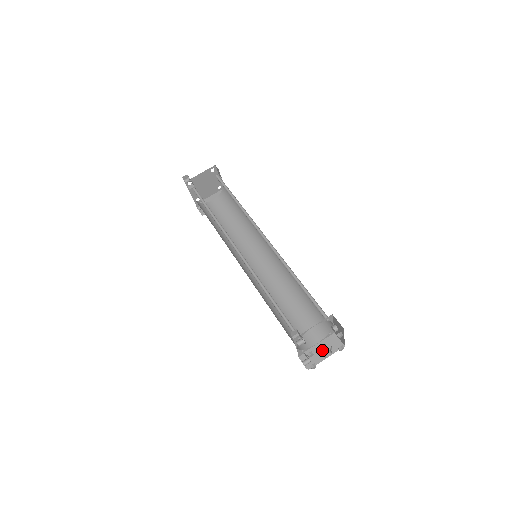
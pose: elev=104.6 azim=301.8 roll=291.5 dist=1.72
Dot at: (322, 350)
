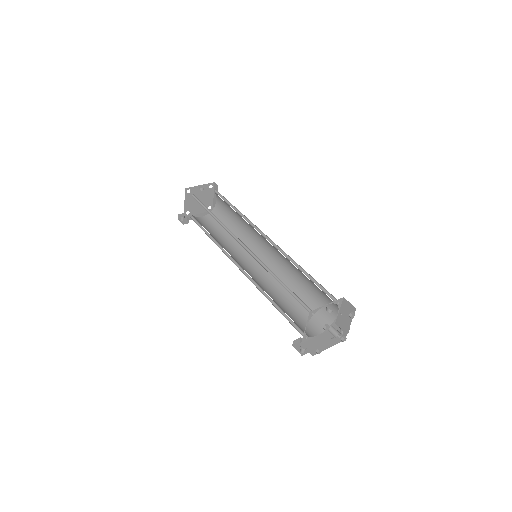
Dot at: occluded
